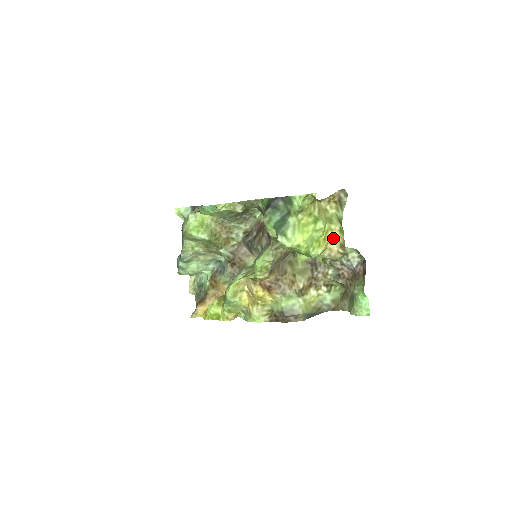
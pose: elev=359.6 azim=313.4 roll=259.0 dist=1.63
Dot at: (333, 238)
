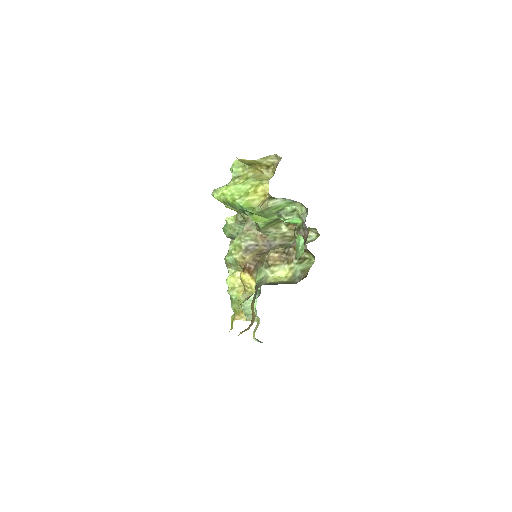
Dot at: (266, 191)
